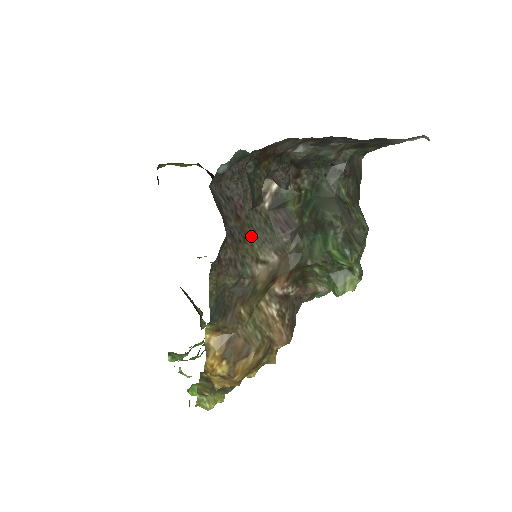
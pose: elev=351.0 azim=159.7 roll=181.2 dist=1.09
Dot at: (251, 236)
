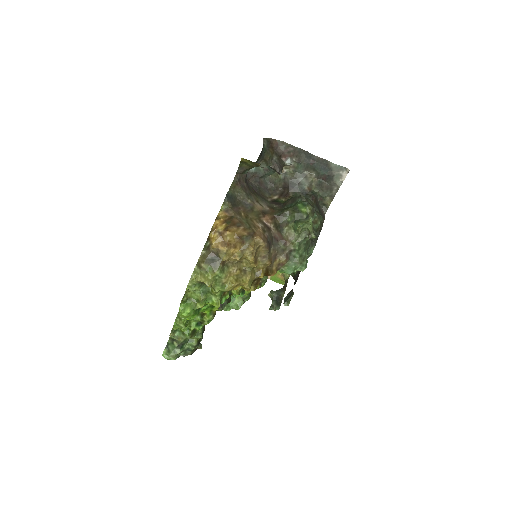
Dot at: (257, 196)
